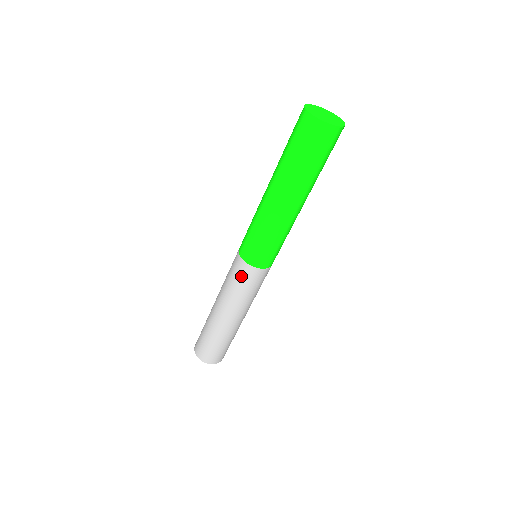
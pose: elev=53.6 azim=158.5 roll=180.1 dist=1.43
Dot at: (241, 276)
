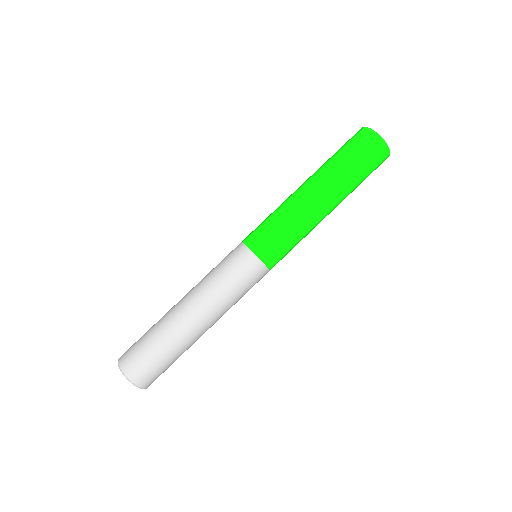
Dot at: (243, 270)
